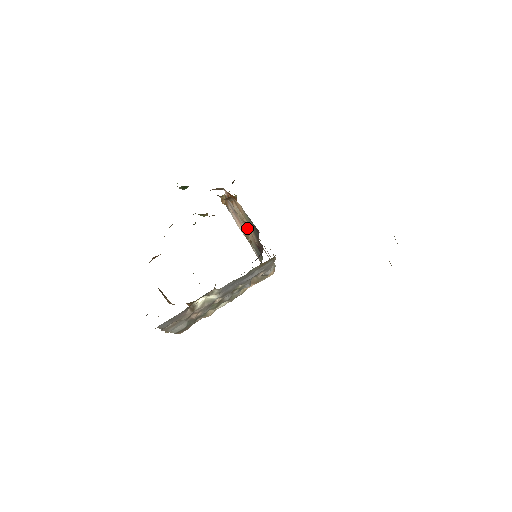
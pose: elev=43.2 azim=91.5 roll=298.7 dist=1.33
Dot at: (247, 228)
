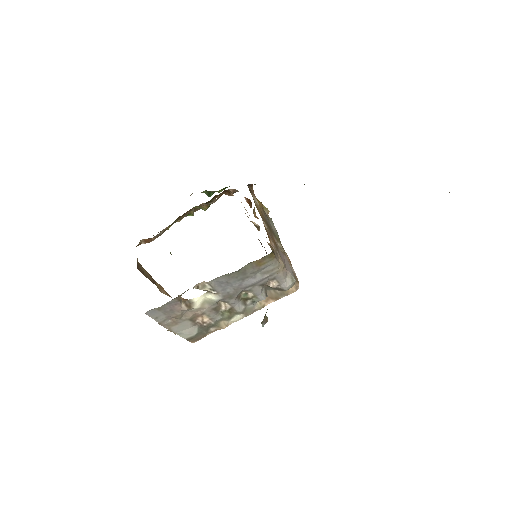
Dot at: occluded
